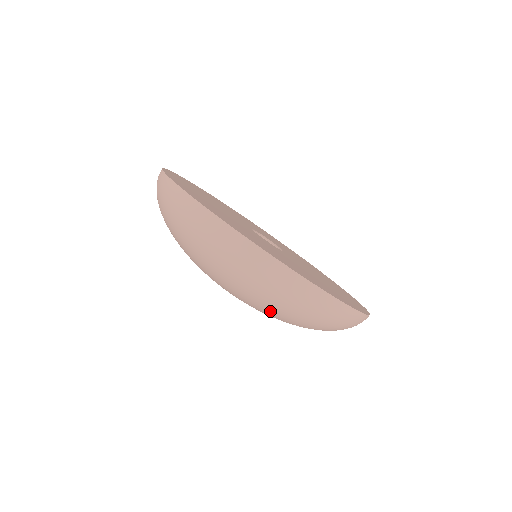
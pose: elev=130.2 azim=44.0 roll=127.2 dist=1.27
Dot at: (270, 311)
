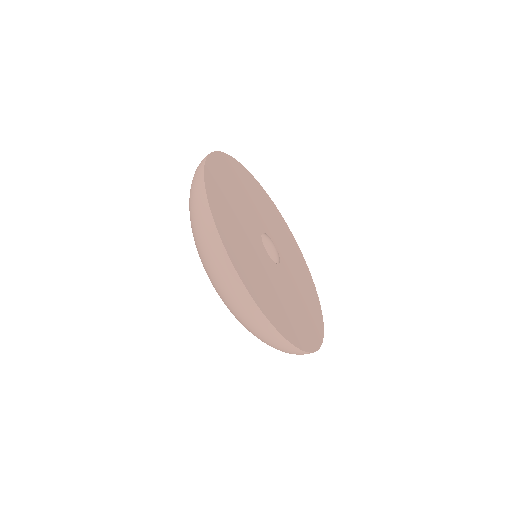
Dot at: (227, 307)
